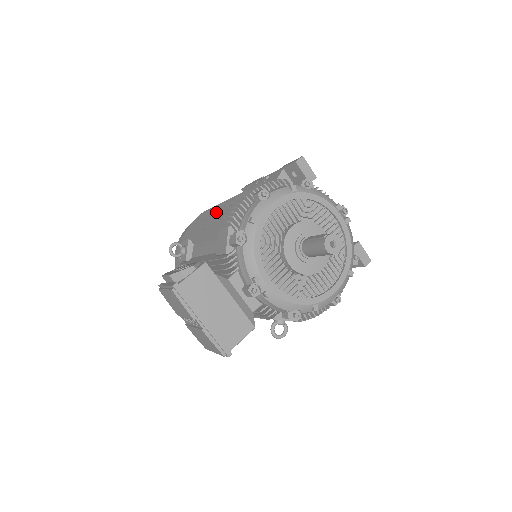
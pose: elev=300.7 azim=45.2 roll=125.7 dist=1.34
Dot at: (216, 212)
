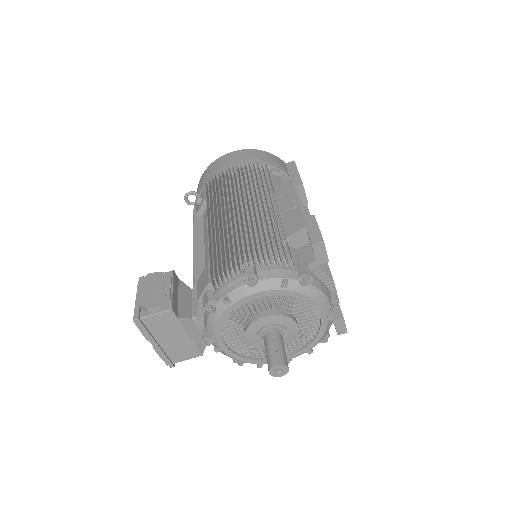
Dot at: (222, 226)
